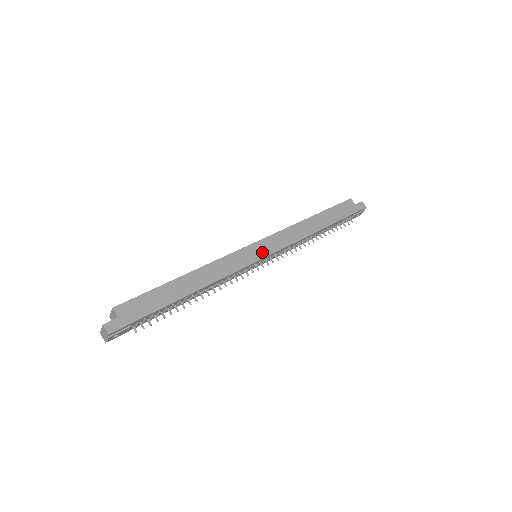
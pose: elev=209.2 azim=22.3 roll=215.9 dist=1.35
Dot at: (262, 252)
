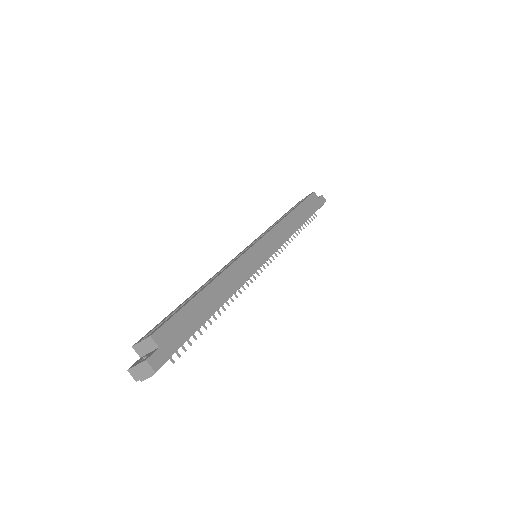
Dot at: (266, 252)
